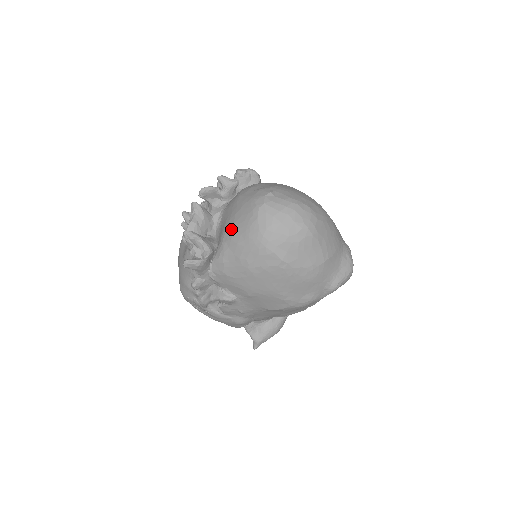
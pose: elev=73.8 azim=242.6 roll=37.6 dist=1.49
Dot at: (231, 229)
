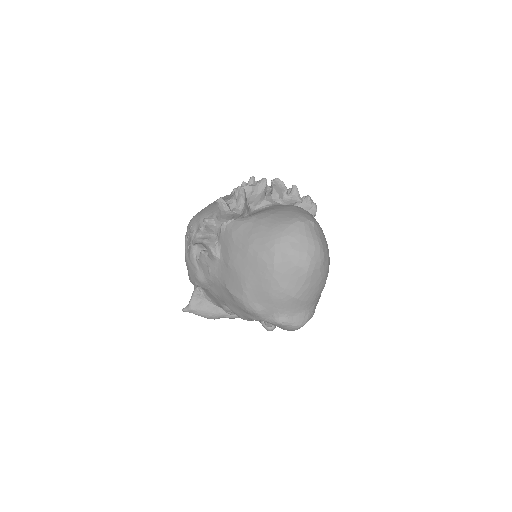
Dot at: (268, 215)
